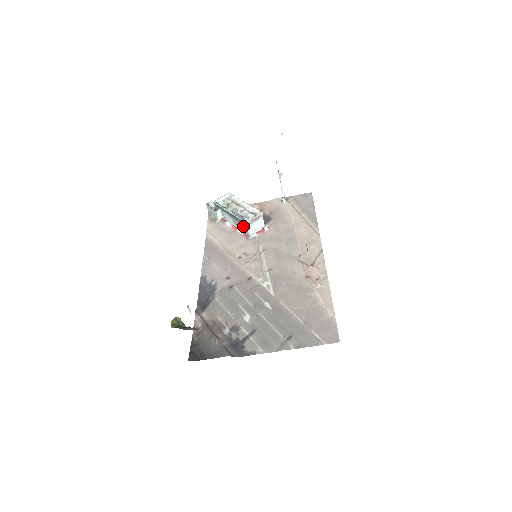
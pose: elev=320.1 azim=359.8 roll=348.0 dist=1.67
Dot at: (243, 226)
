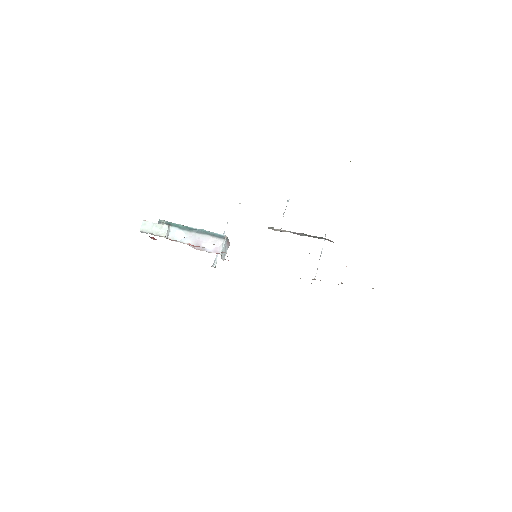
Dot at: (215, 242)
